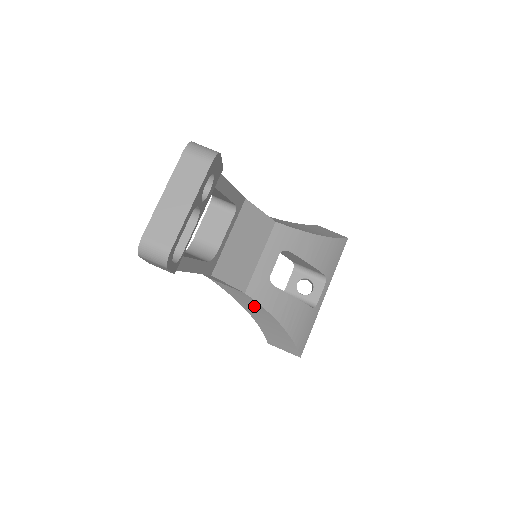
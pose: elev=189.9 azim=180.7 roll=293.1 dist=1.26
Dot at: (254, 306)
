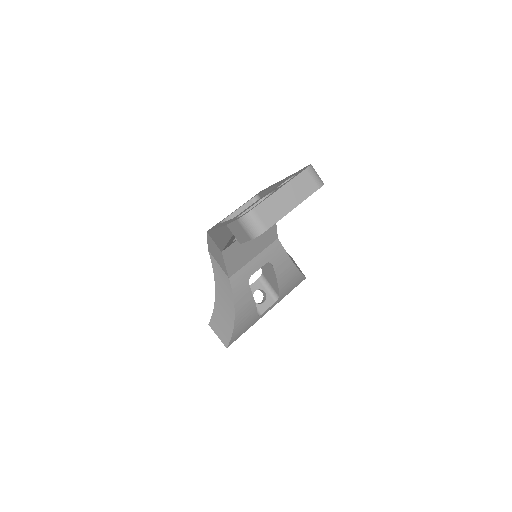
Dot at: (226, 291)
